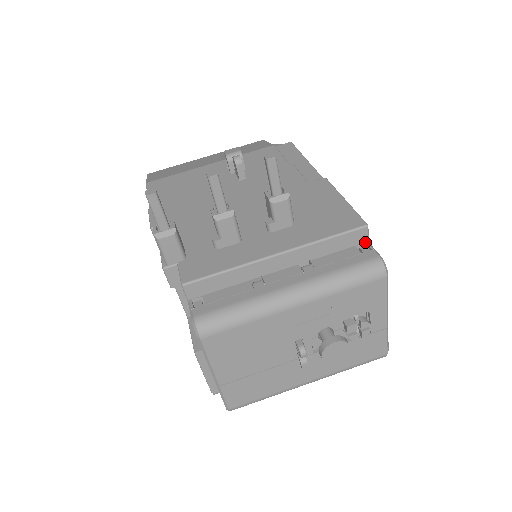
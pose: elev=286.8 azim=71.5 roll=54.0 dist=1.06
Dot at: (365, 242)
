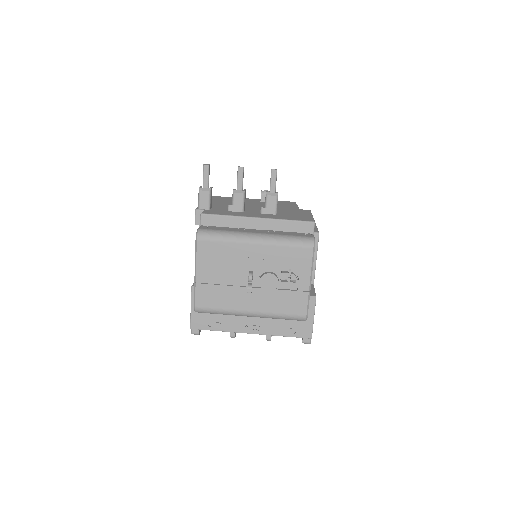
Dot at: (311, 233)
